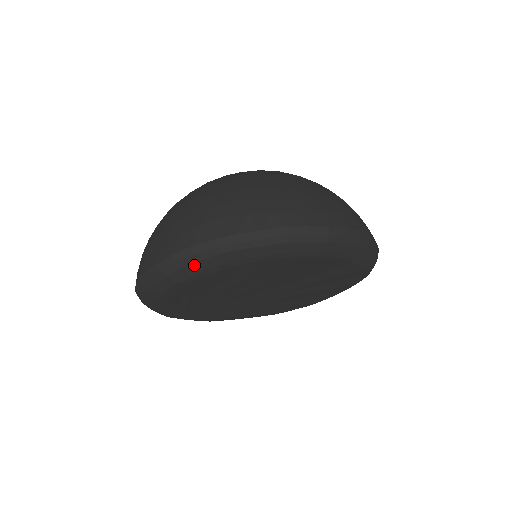
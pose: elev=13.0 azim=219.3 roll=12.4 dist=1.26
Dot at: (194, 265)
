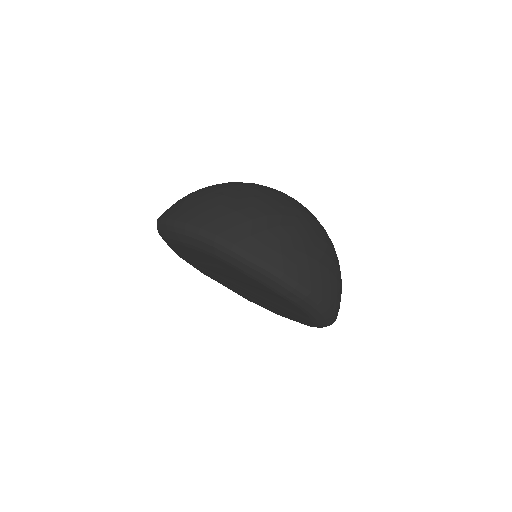
Dot at: (195, 240)
